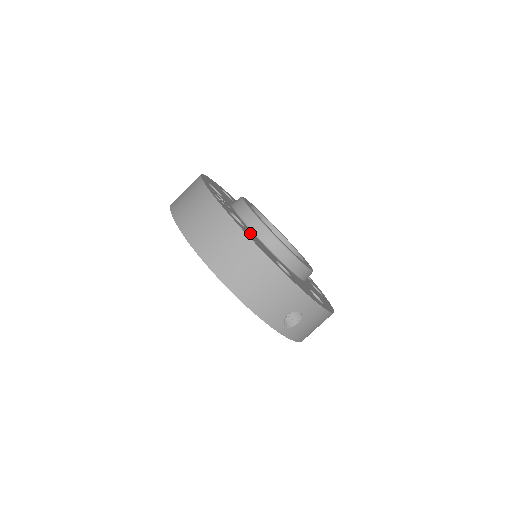
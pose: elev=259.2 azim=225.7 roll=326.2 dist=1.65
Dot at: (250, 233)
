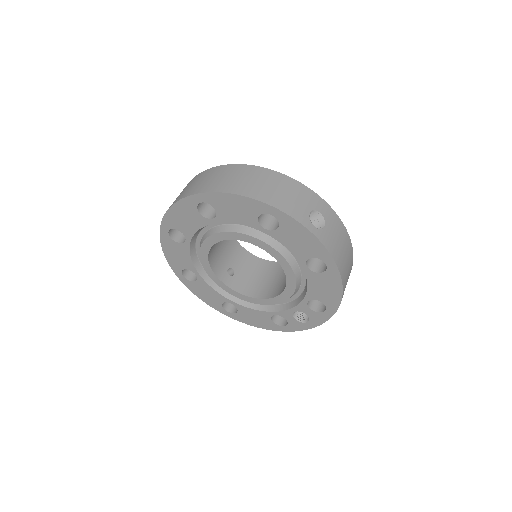
Dot at: occluded
